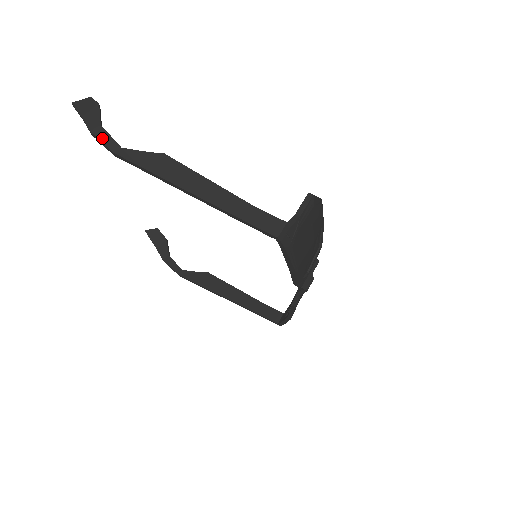
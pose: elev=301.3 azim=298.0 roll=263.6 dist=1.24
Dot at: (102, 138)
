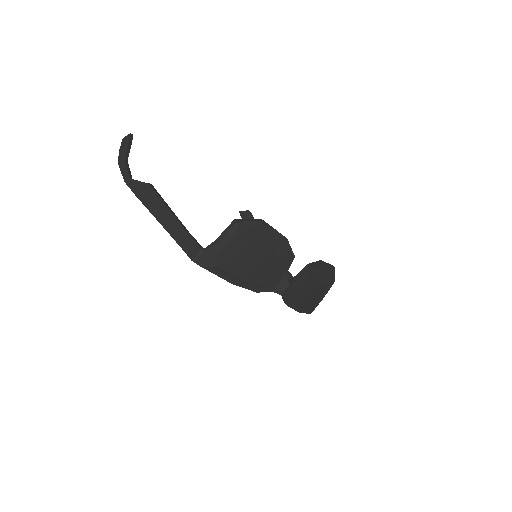
Dot at: (122, 170)
